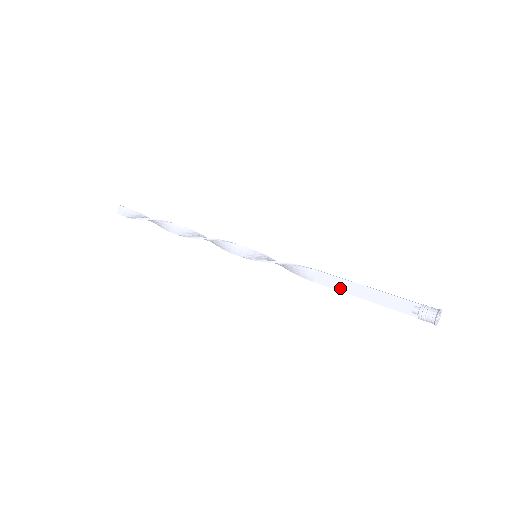
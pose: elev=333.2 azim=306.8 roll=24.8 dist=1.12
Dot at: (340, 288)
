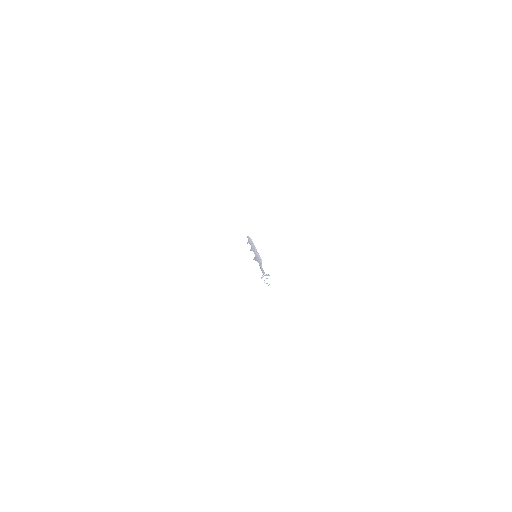
Dot at: occluded
